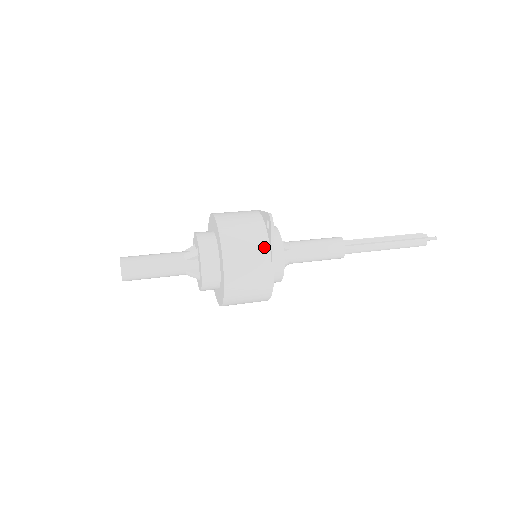
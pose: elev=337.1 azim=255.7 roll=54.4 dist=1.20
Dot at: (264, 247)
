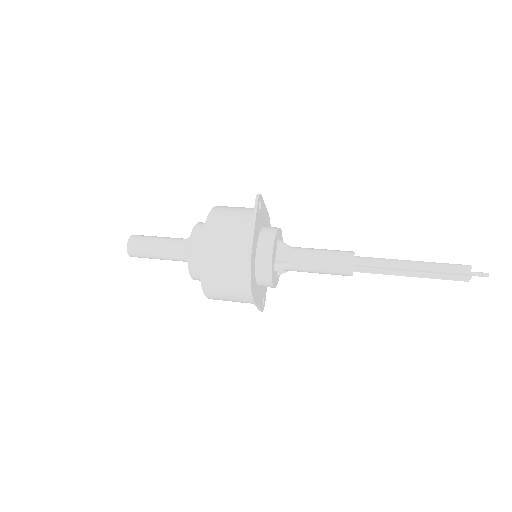
Dot at: (247, 224)
